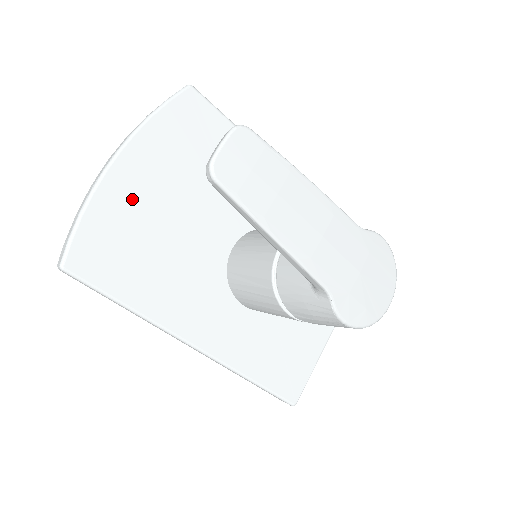
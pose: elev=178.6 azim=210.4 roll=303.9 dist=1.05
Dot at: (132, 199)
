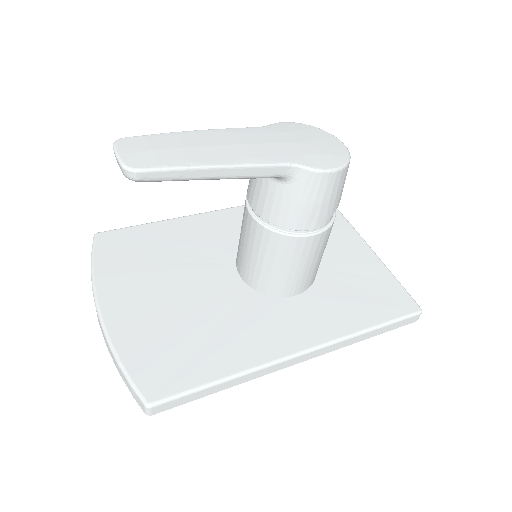
Dot at: (140, 319)
